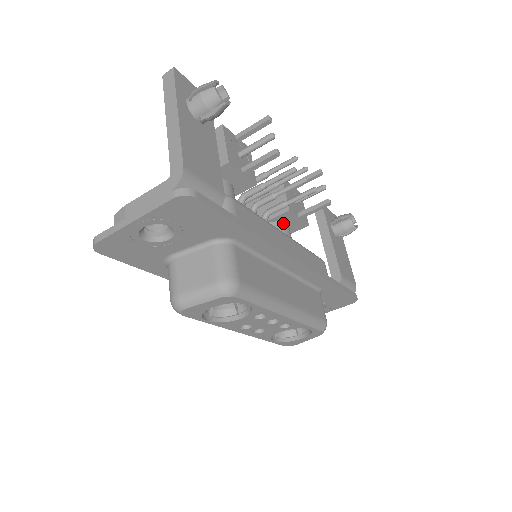
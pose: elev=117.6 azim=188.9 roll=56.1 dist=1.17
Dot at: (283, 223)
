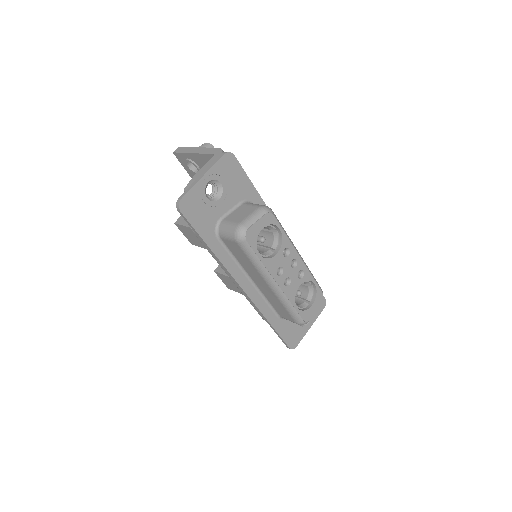
Dot at: occluded
